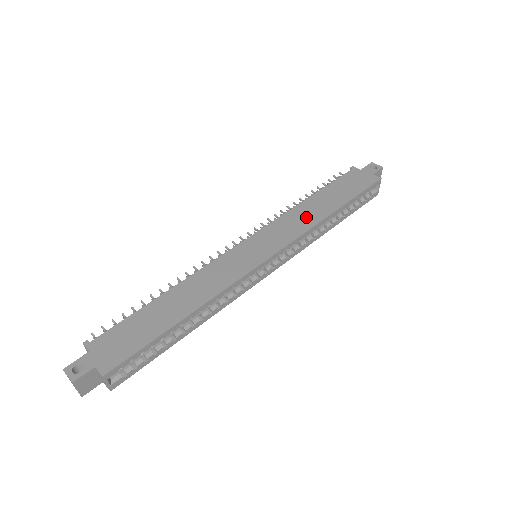
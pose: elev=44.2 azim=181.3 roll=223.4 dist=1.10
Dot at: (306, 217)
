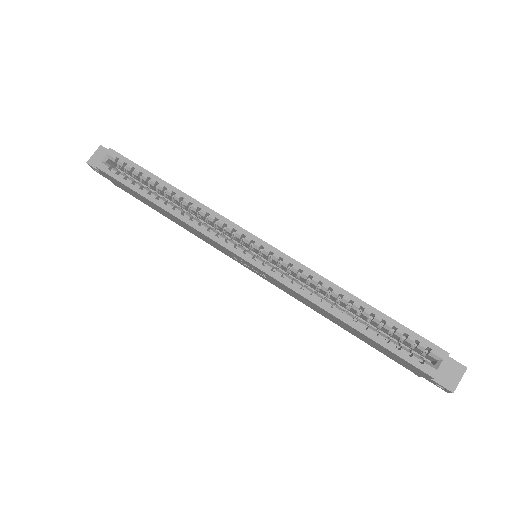
Dot at: occluded
